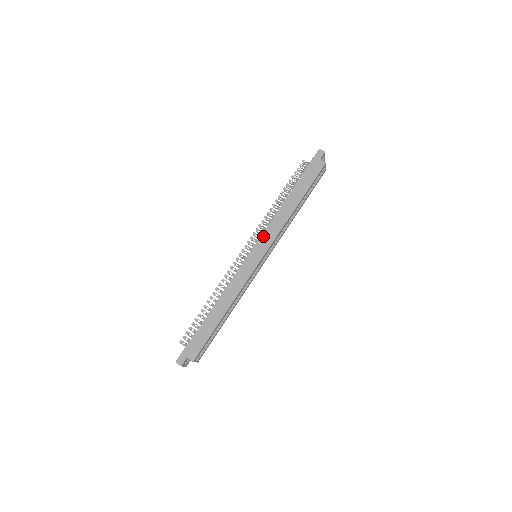
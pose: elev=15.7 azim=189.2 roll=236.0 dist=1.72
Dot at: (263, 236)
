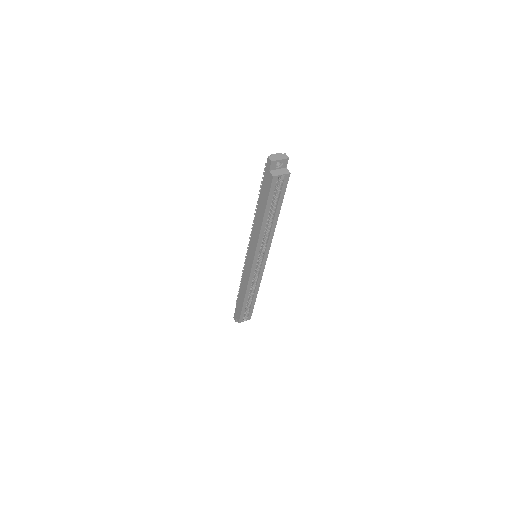
Dot at: (250, 244)
